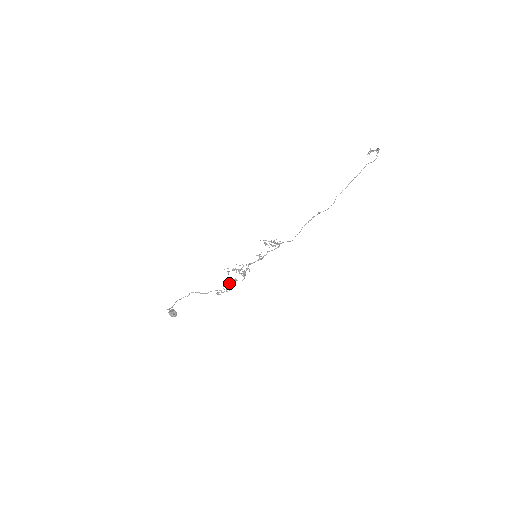
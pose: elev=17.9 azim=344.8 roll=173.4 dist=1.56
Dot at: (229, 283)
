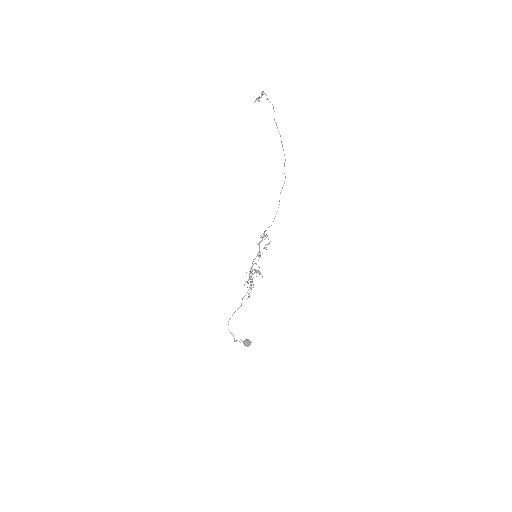
Dot at: occluded
